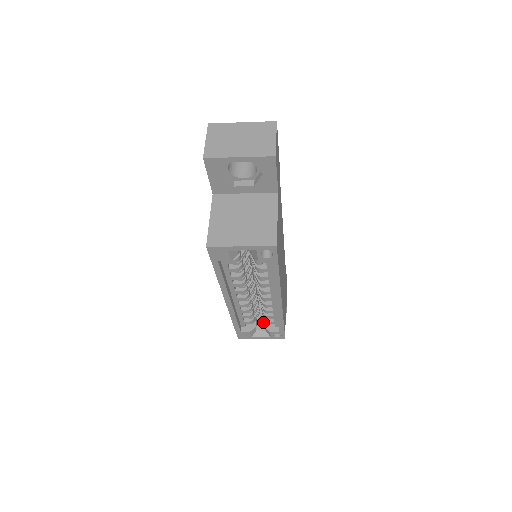
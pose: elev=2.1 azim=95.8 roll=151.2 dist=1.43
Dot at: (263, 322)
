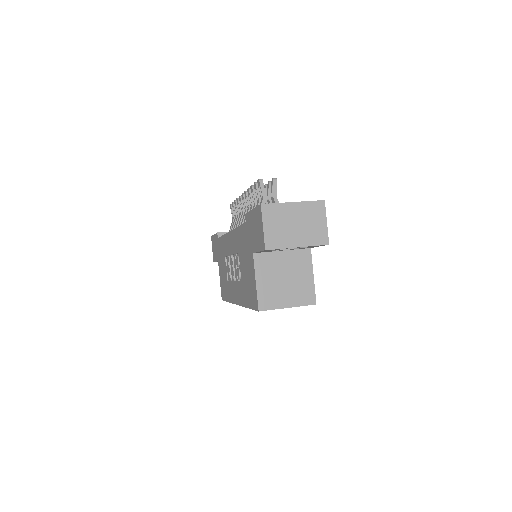
Dot at: occluded
